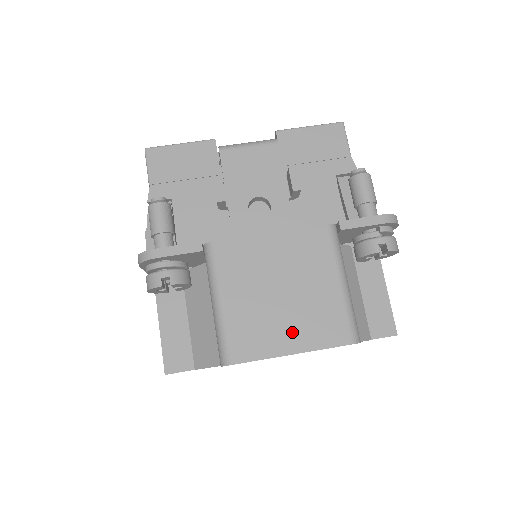
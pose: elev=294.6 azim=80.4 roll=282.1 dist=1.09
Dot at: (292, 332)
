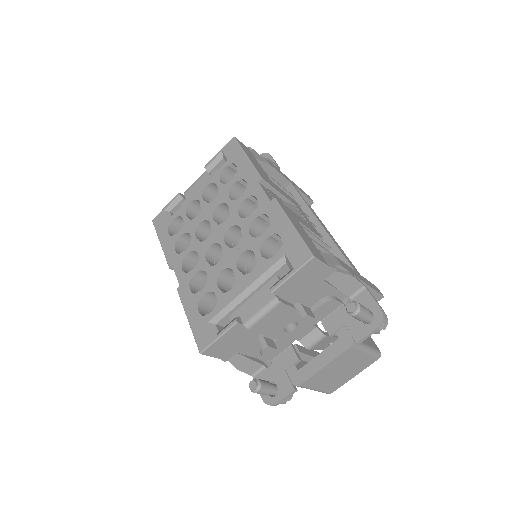
Dot at: (351, 374)
